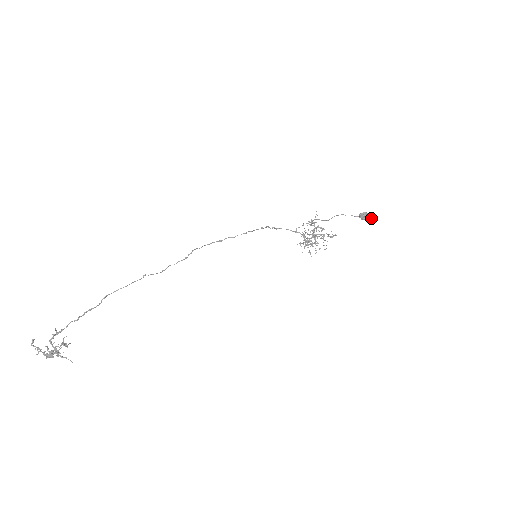
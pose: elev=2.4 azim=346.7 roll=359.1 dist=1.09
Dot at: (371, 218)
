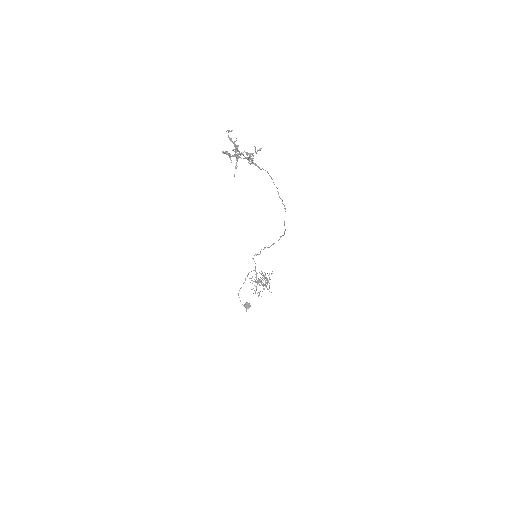
Dot at: occluded
